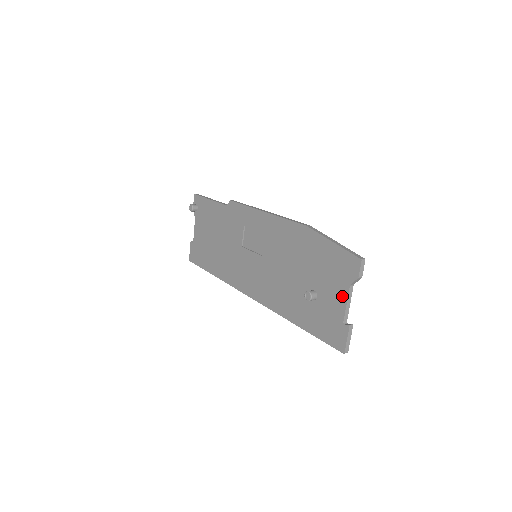
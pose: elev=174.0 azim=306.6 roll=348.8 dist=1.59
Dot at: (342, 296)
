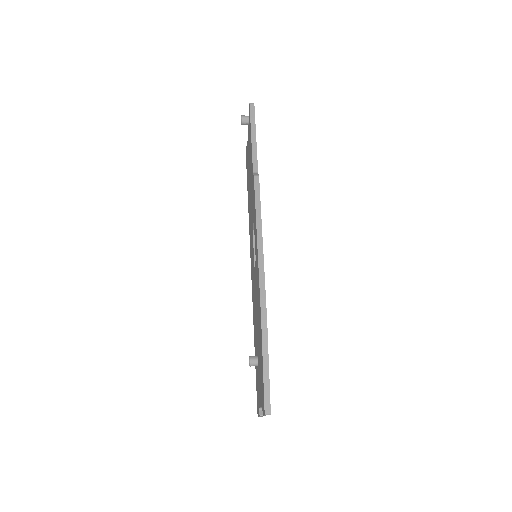
Dot at: (260, 399)
